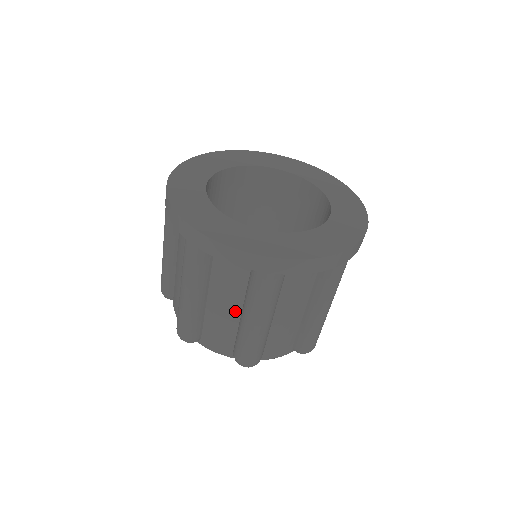
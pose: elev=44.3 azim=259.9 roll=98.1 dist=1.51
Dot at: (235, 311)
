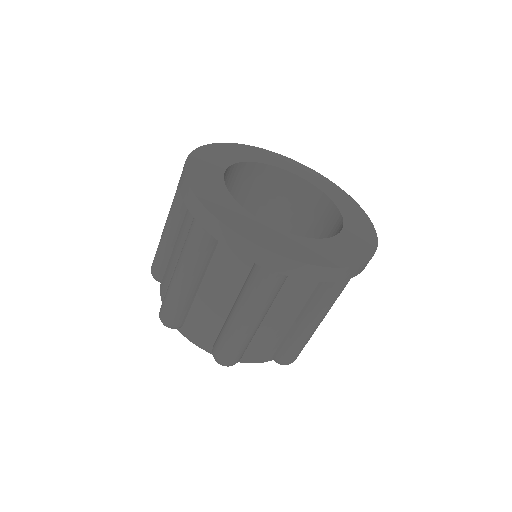
Dot at: (226, 304)
